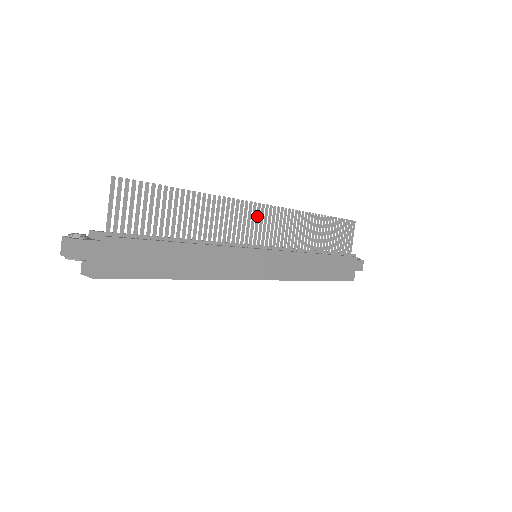
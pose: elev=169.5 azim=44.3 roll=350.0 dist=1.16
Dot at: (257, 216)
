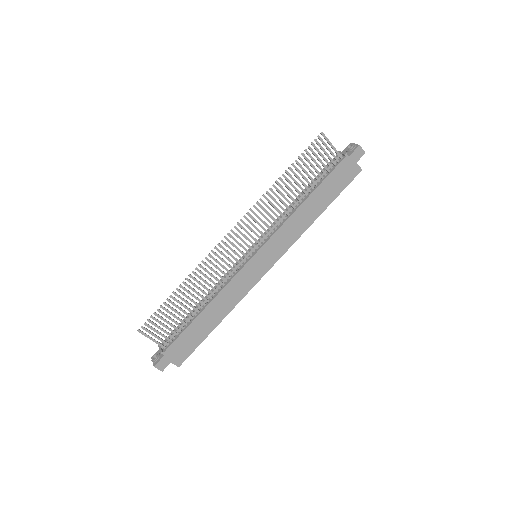
Dot at: (231, 244)
